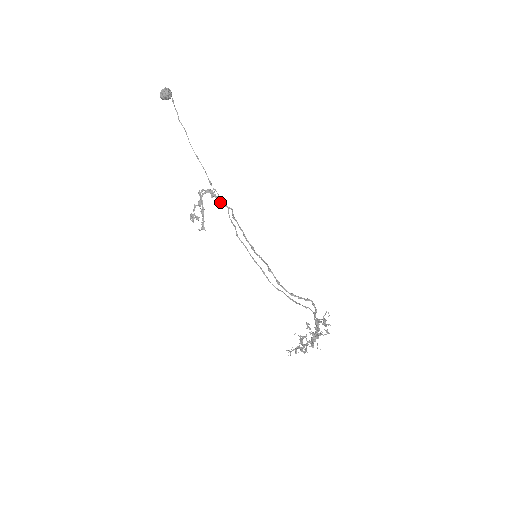
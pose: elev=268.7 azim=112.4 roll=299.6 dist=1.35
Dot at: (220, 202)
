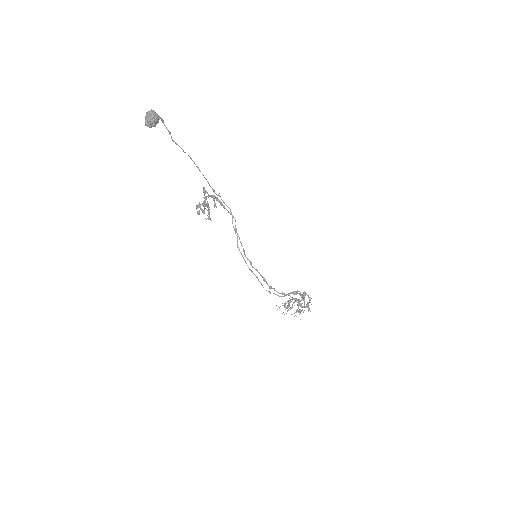
Dot at: (224, 208)
